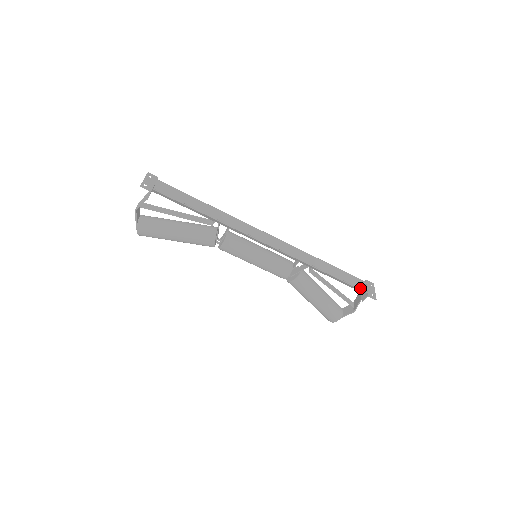
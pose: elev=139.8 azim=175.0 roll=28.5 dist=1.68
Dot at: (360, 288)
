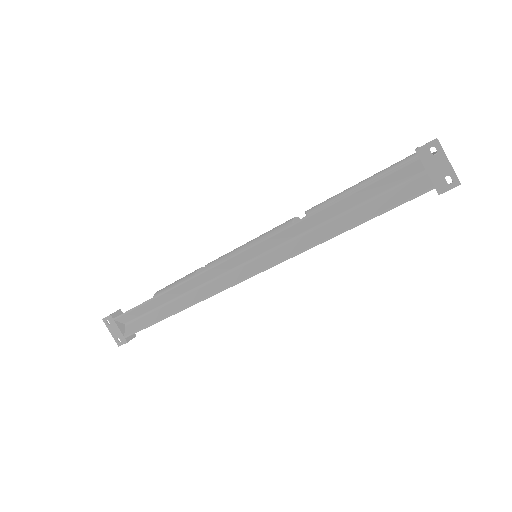
Dot at: (418, 172)
